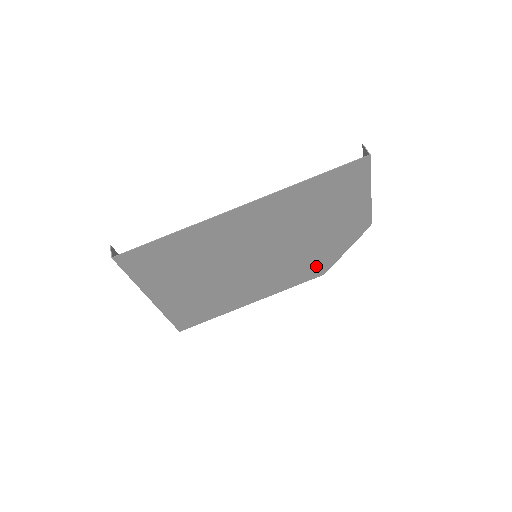
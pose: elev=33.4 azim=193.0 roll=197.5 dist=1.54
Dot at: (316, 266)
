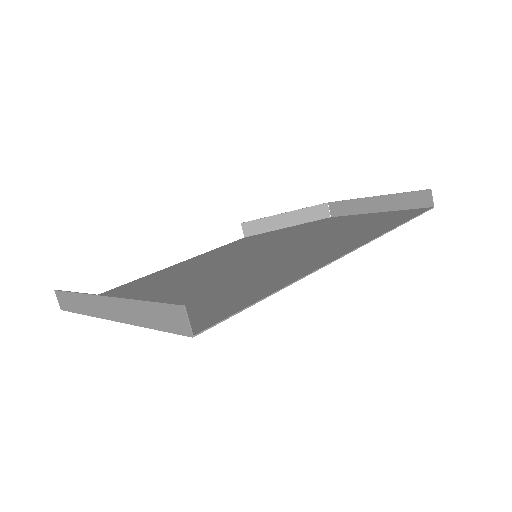
Dot at: occluded
